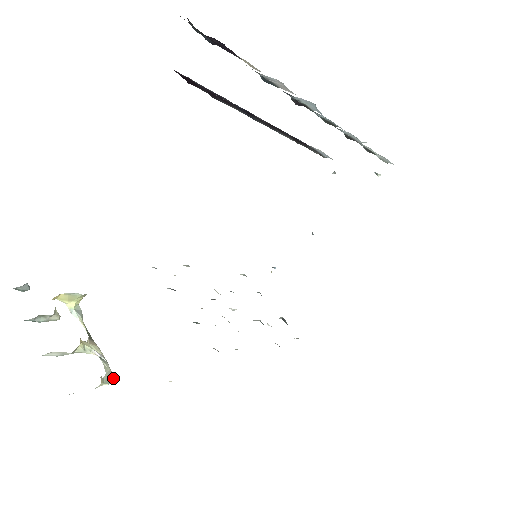
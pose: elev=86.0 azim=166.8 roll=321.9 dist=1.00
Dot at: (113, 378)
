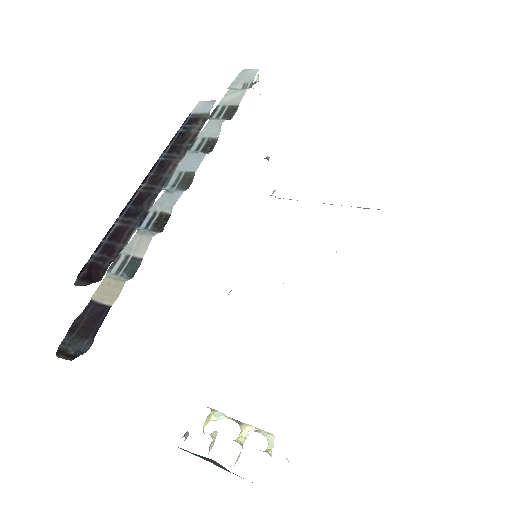
Dot at: (272, 437)
